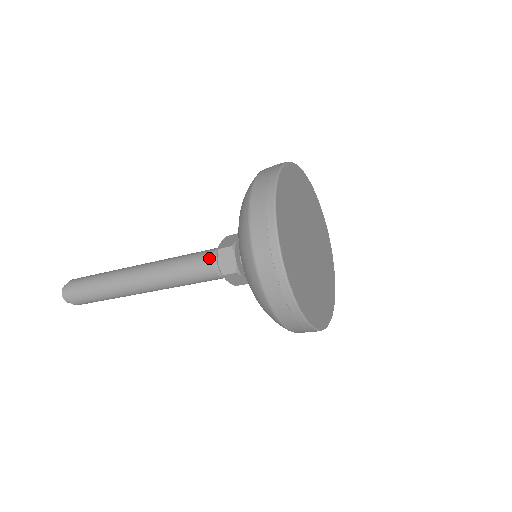
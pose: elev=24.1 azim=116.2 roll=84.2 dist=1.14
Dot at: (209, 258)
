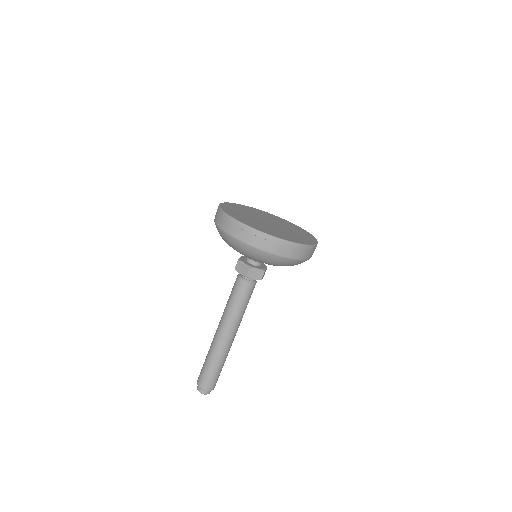
Dot at: occluded
